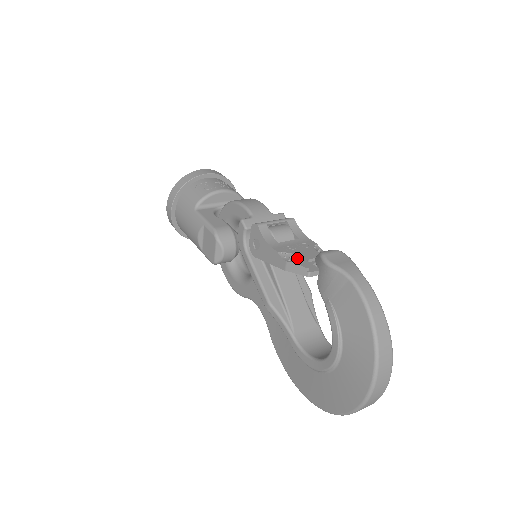
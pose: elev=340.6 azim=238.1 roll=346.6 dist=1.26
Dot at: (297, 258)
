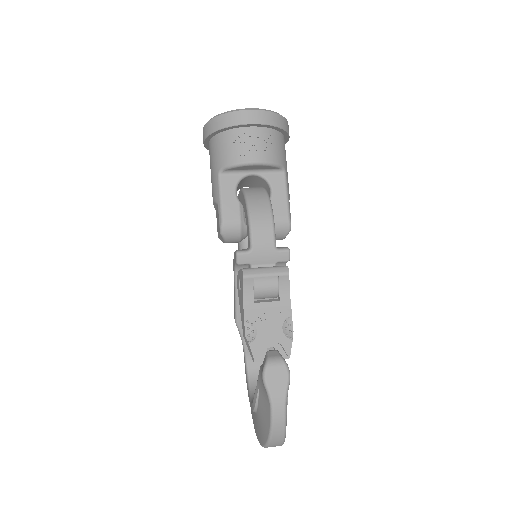
Dot at: (256, 338)
